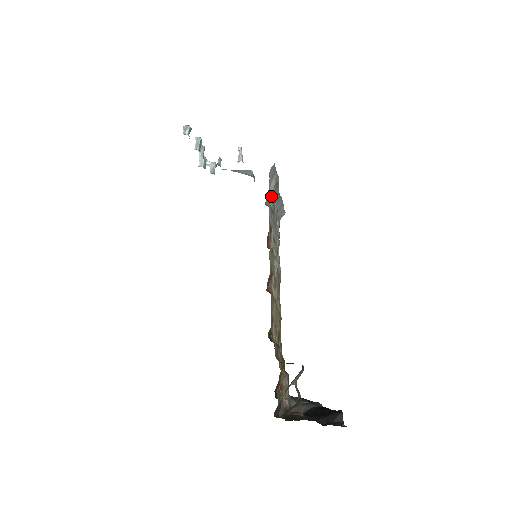
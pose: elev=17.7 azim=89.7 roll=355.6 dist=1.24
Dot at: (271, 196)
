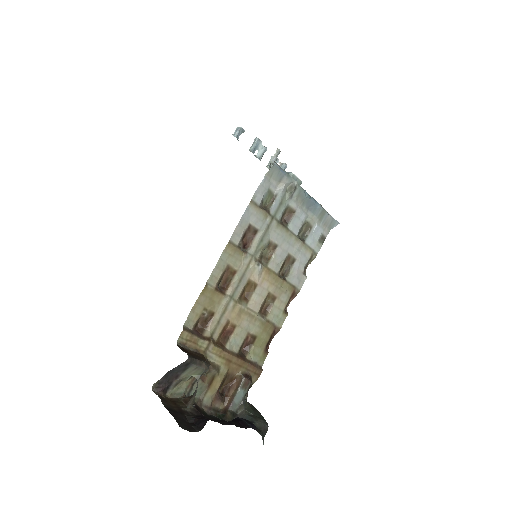
Dot at: (276, 199)
